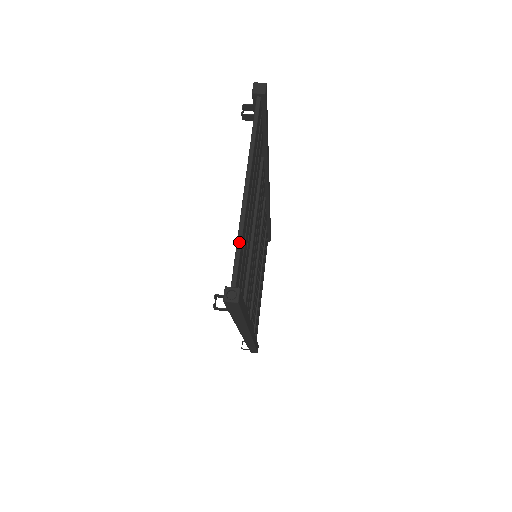
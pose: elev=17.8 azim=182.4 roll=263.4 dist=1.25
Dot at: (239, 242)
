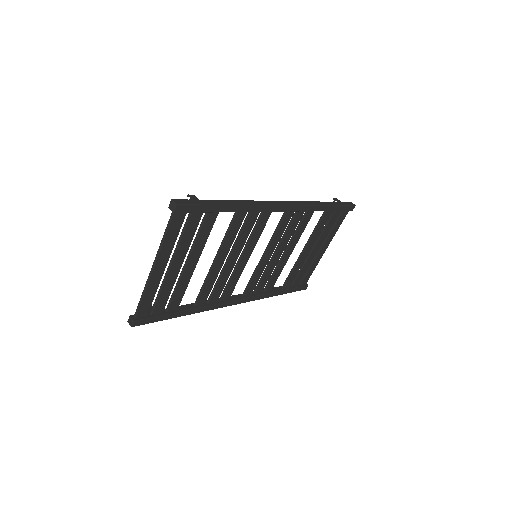
Dot at: (141, 297)
